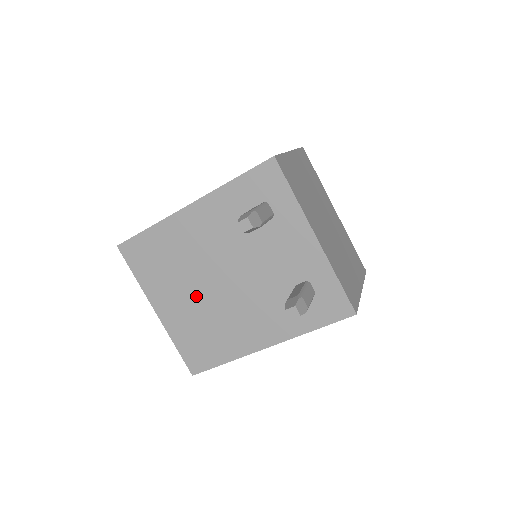
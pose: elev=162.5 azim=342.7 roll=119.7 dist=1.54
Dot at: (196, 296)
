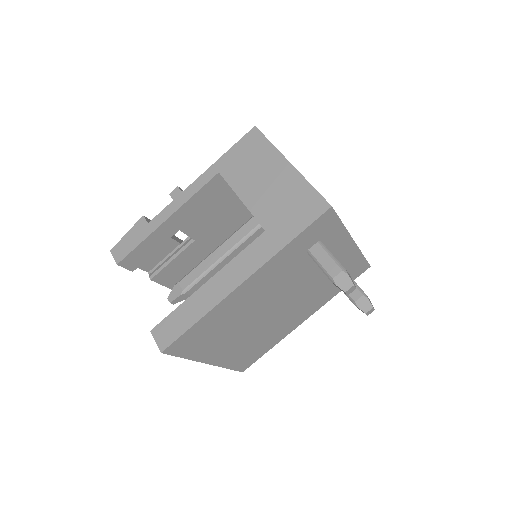
Dot at: (248, 332)
